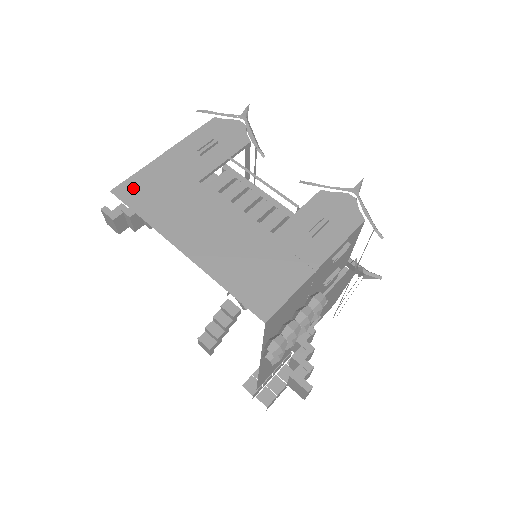
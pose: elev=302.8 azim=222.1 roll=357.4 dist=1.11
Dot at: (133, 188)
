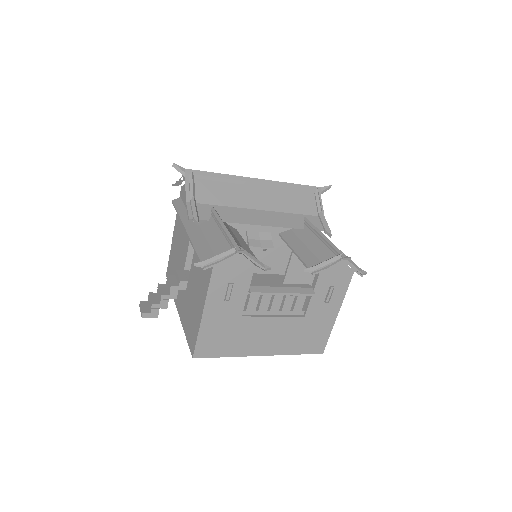
Dot at: (205, 348)
